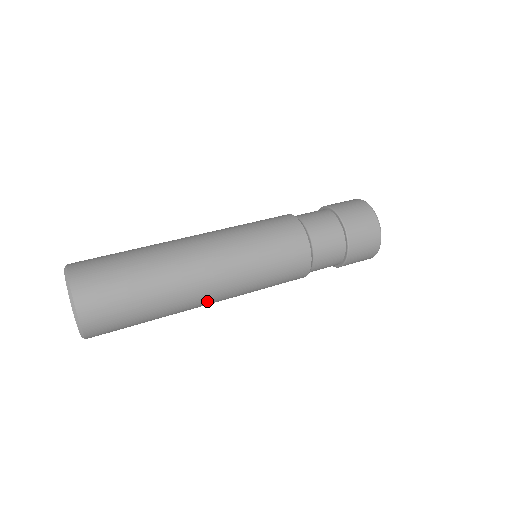
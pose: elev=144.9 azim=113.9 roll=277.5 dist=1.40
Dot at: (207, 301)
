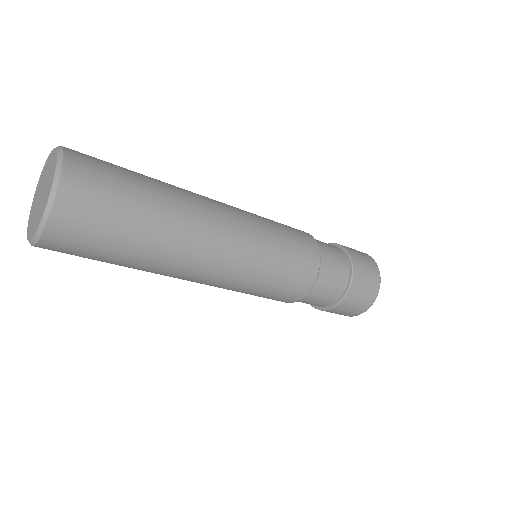
Dot at: (216, 224)
